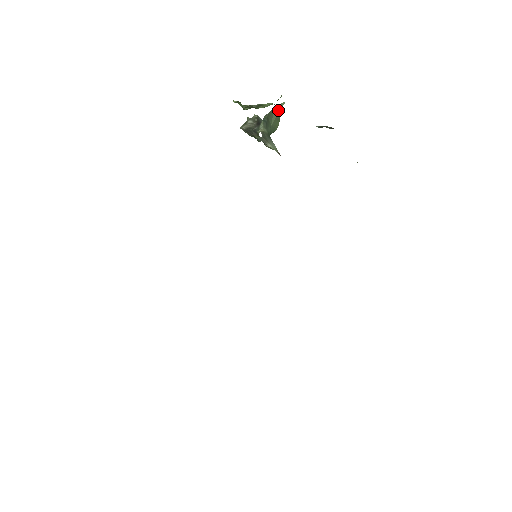
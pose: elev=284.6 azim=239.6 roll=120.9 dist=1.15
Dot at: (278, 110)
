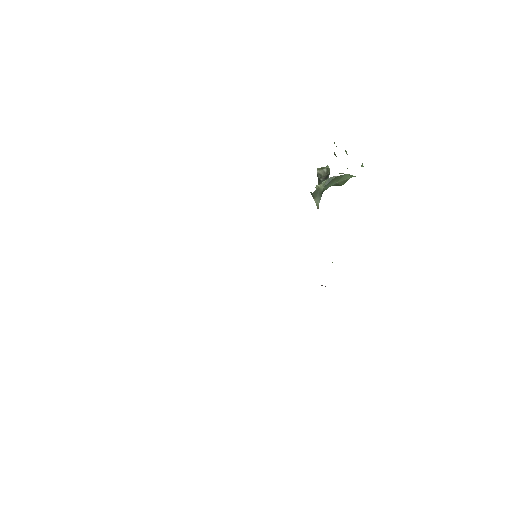
Dot at: (347, 177)
